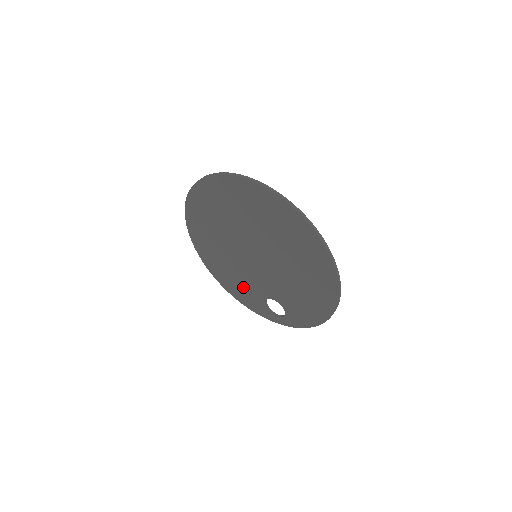
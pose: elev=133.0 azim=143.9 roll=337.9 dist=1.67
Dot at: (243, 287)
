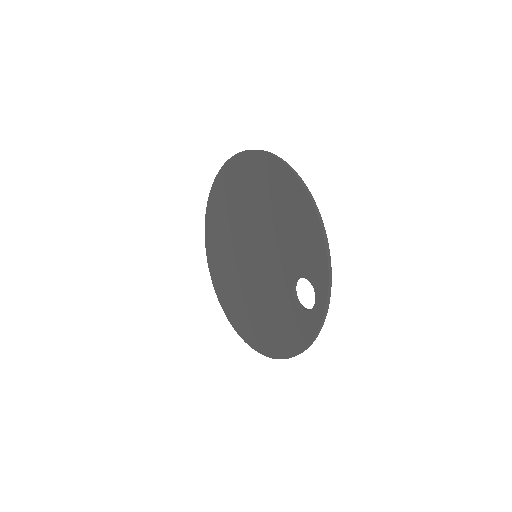
Dot at: (281, 320)
